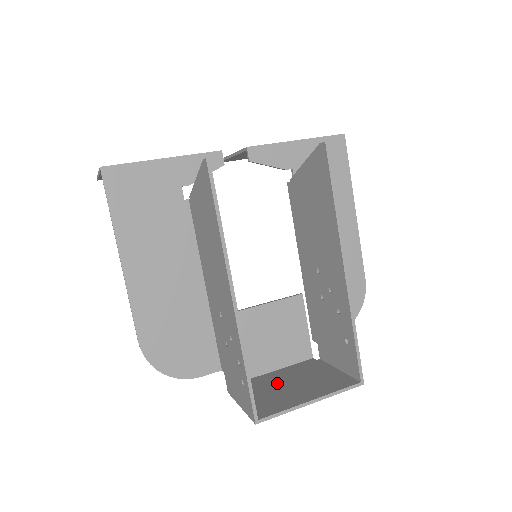
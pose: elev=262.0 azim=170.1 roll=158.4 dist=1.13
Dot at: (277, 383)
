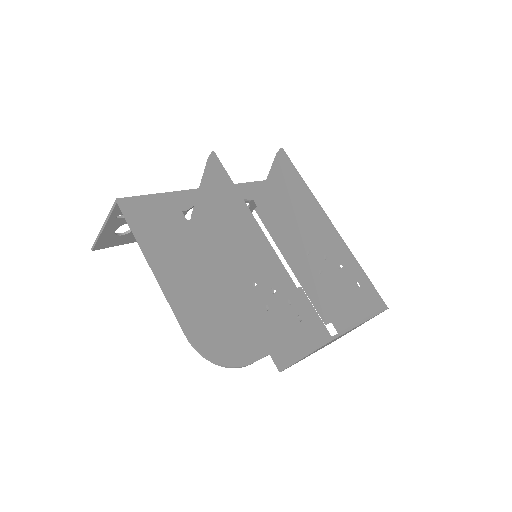
Dot at: occluded
